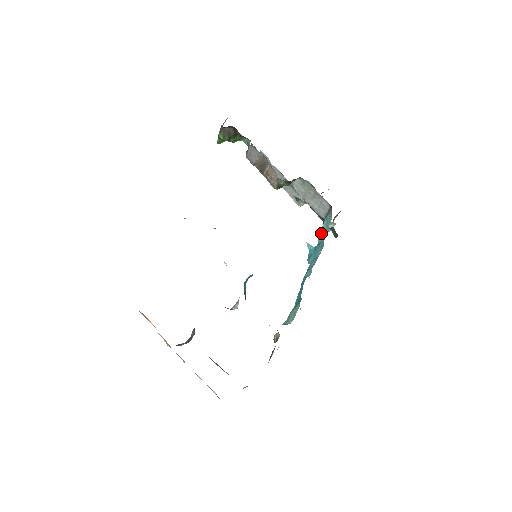
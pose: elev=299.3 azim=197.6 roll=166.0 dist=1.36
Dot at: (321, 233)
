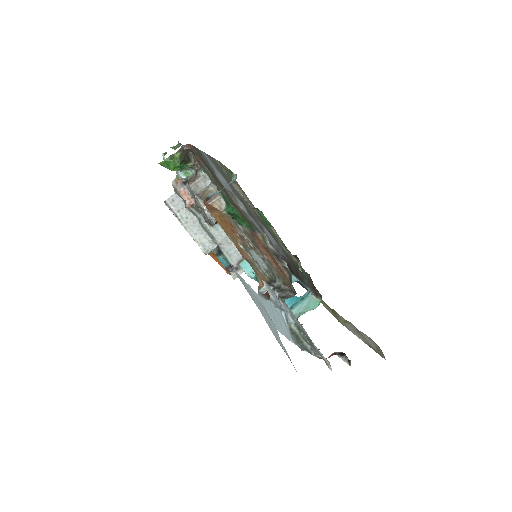
Dot at: (248, 270)
